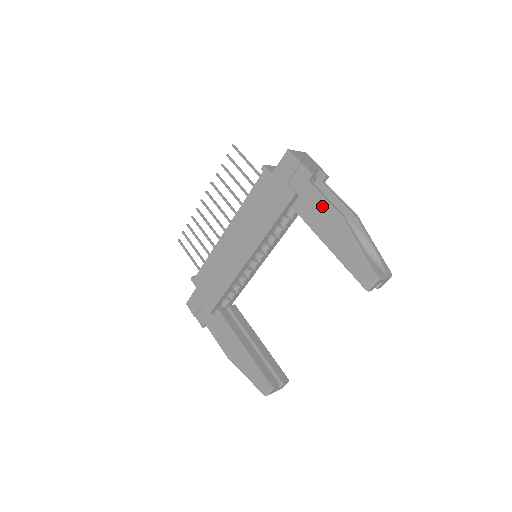
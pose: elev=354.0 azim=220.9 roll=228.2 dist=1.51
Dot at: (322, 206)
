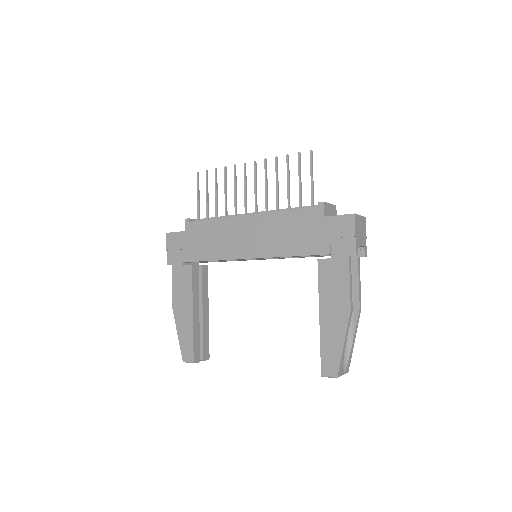
Dot at: (342, 286)
